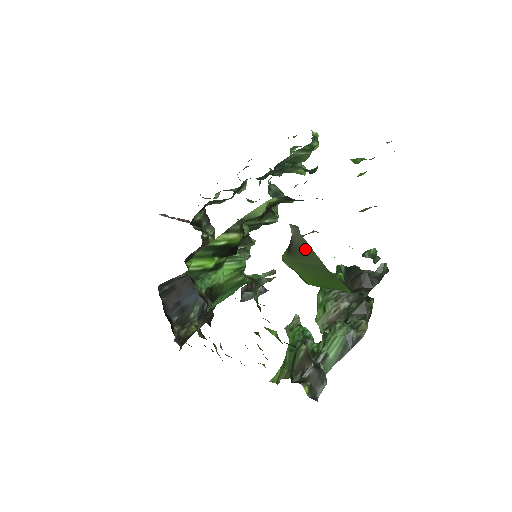
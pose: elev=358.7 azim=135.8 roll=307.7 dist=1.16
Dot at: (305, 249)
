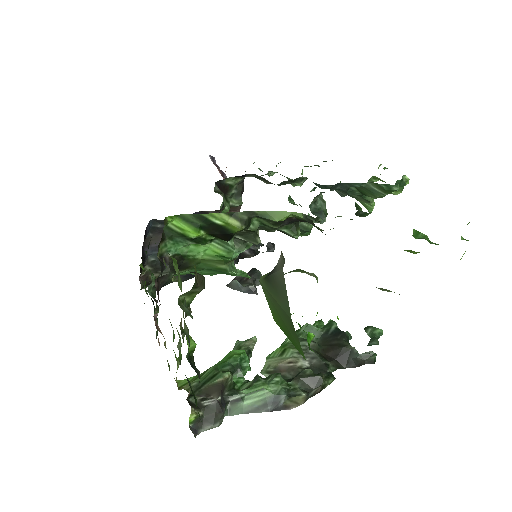
Dot at: (281, 287)
